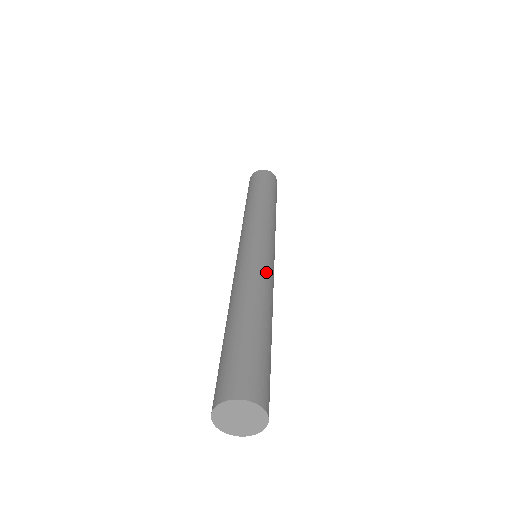
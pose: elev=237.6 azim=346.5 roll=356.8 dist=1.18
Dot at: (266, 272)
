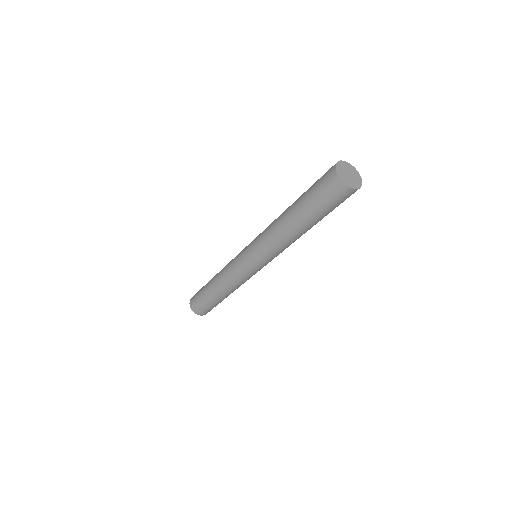
Dot at: occluded
